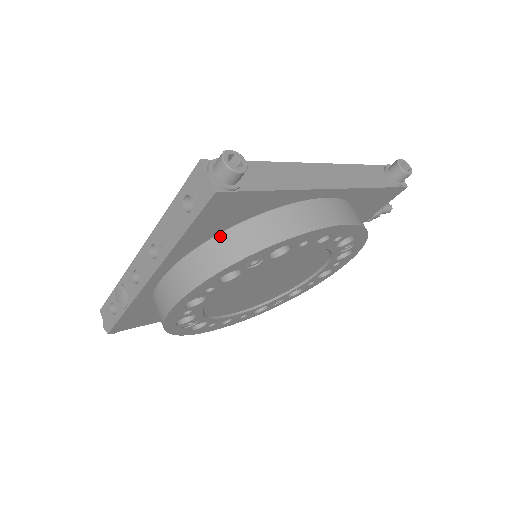
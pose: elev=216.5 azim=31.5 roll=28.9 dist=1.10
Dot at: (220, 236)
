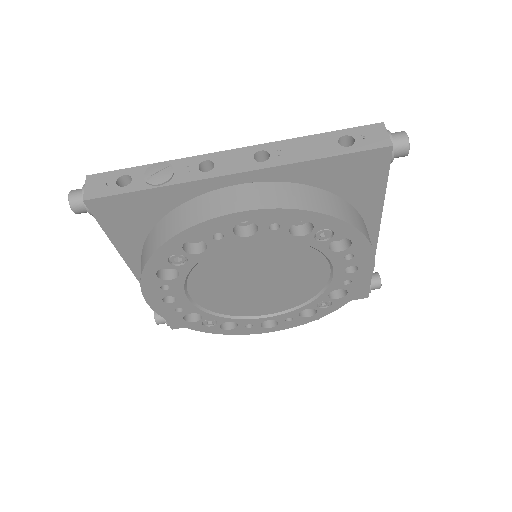
Dot at: (323, 191)
